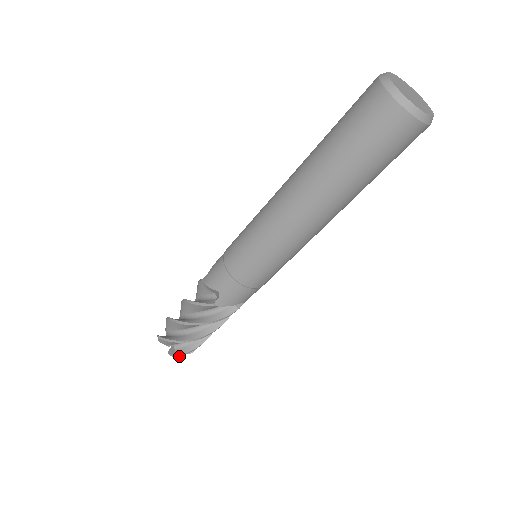
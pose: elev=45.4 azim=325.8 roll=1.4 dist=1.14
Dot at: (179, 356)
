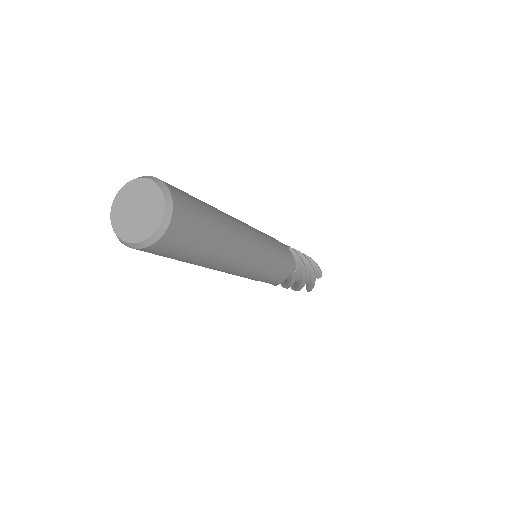
Dot at: (311, 290)
